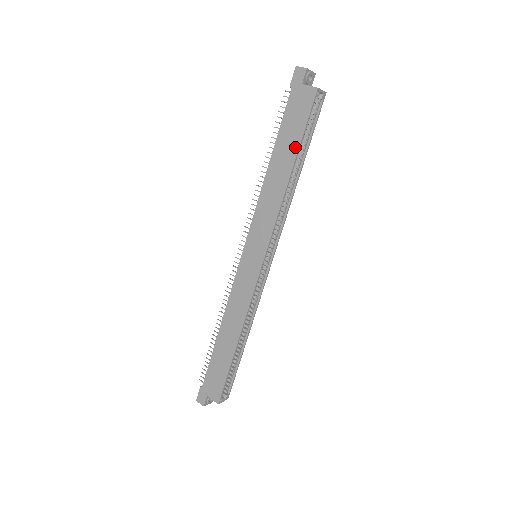
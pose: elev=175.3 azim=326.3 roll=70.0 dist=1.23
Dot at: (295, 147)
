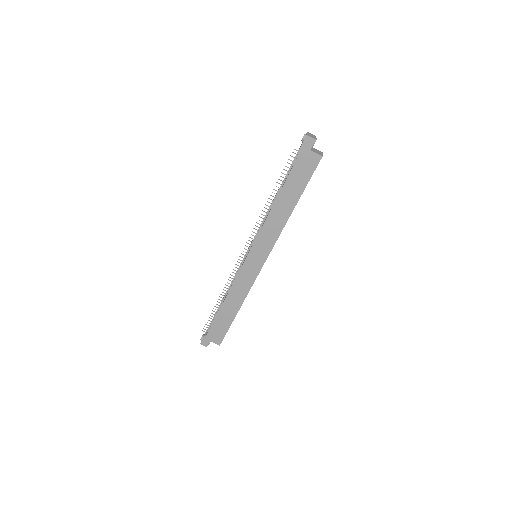
Dot at: (299, 193)
